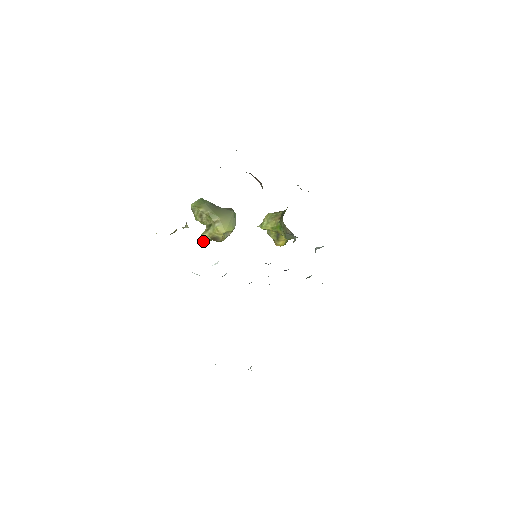
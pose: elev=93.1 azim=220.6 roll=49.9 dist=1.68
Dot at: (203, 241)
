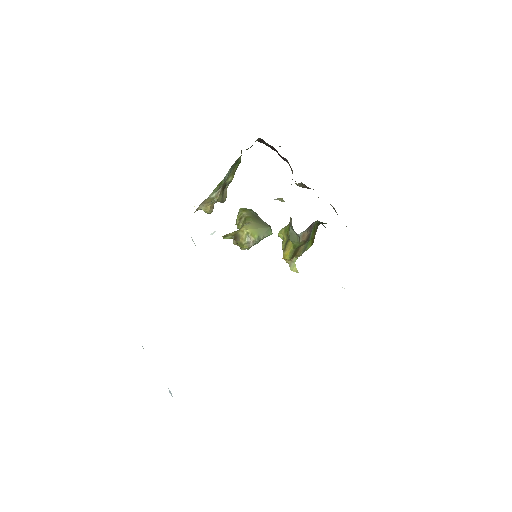
Dot at: (226, 235)
